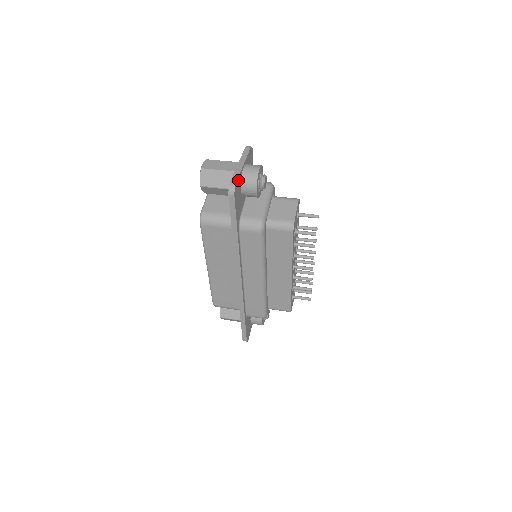
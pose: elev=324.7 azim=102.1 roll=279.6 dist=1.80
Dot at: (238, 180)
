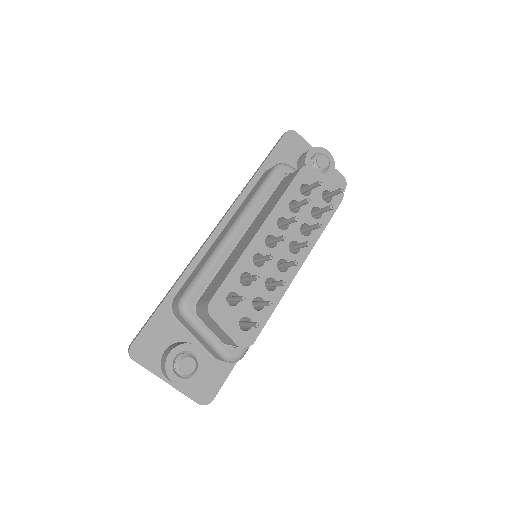
Dot at: (302, 141)
